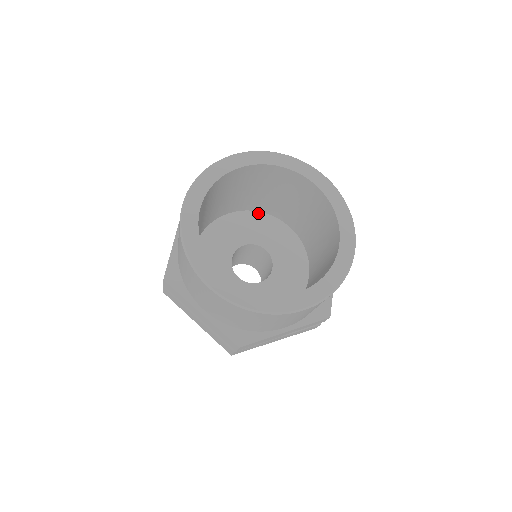
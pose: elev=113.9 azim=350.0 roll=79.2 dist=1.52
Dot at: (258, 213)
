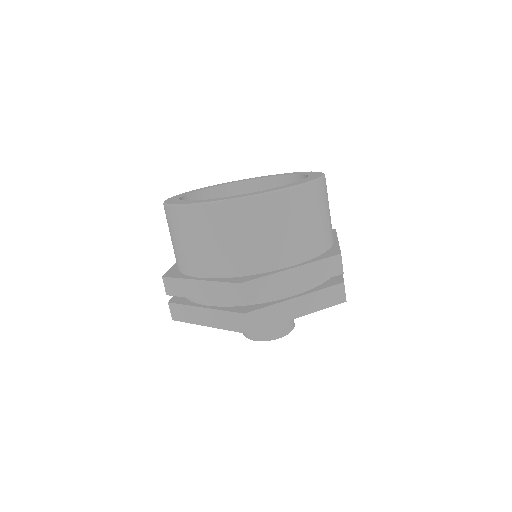
Dot at: occluded
